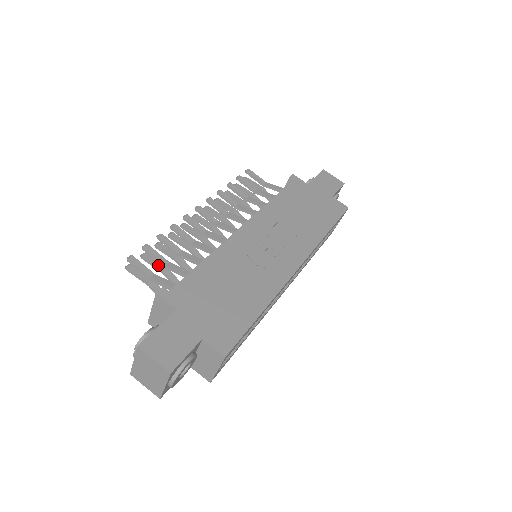
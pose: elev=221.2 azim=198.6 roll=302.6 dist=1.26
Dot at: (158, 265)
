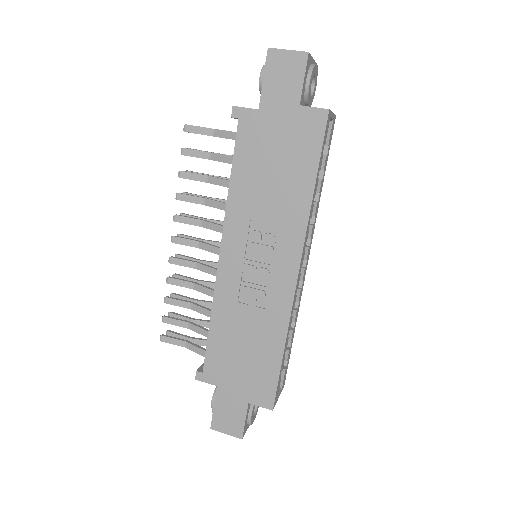
Dot at: occluded
